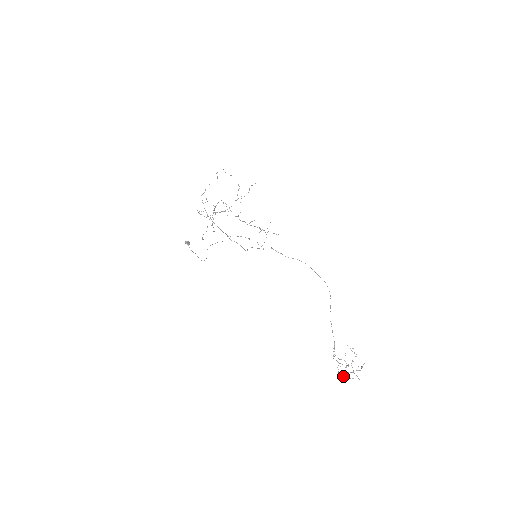
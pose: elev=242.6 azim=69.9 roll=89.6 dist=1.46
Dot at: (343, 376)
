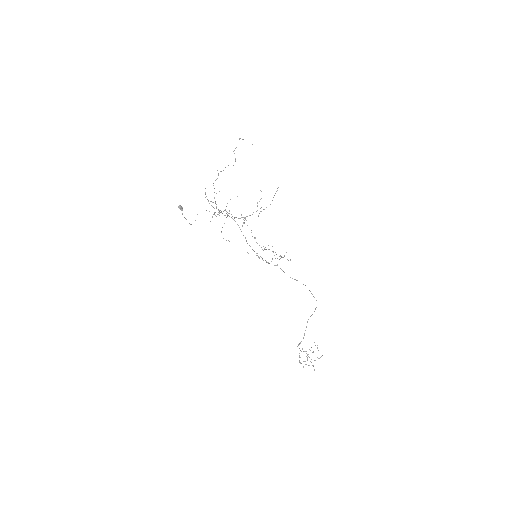
Dot at: occluded
